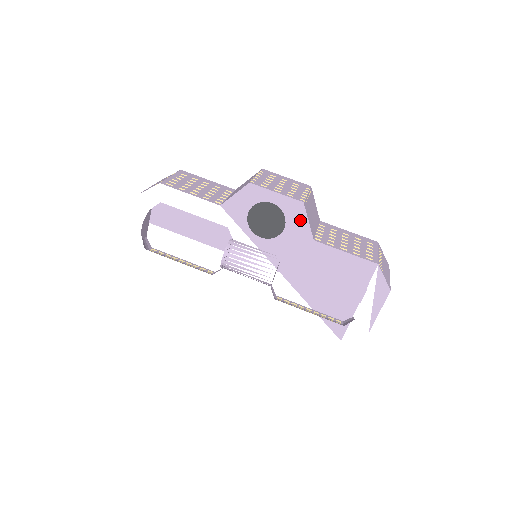
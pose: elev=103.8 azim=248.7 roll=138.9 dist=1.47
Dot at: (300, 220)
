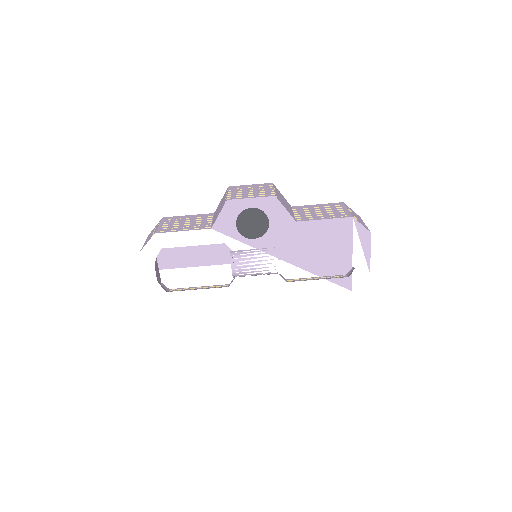
Dot at: (279, 211)
